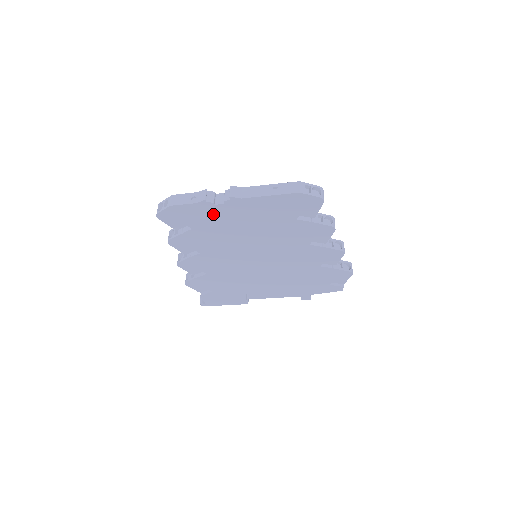
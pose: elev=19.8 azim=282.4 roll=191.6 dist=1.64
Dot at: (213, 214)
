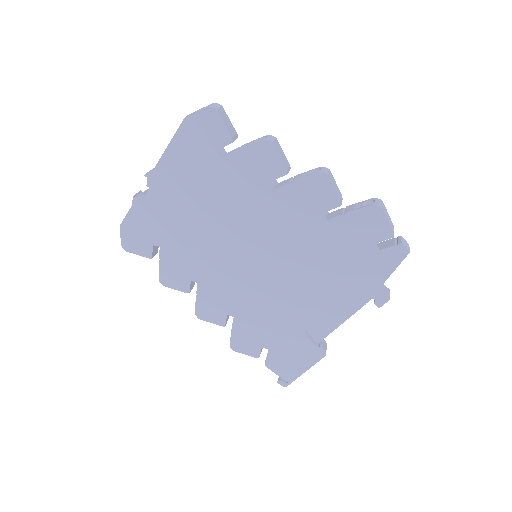
Dot at: (155, 211)
